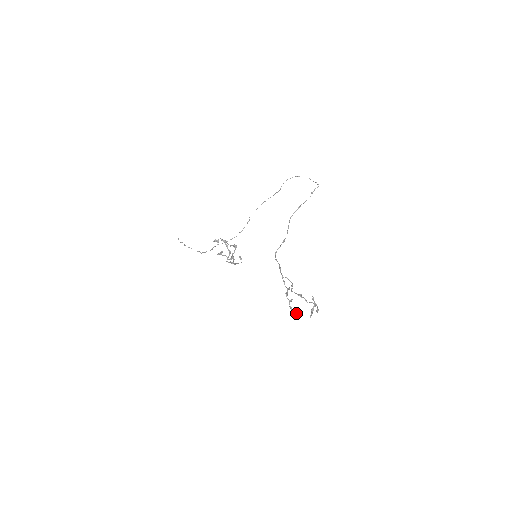
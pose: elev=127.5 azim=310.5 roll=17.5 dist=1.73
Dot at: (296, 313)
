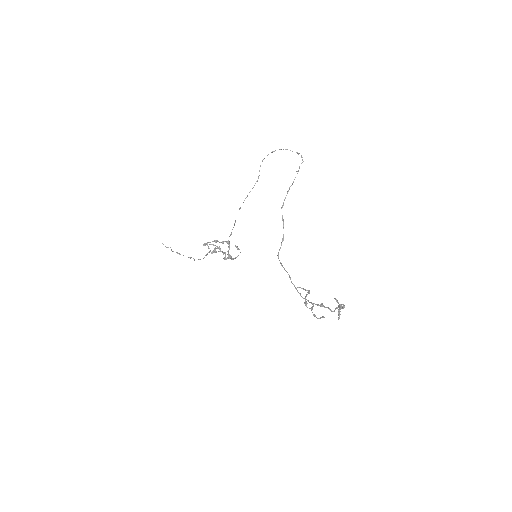
Dot at: (321, 317)
